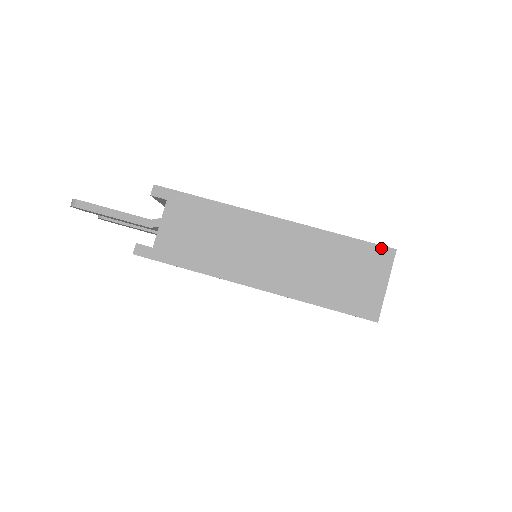
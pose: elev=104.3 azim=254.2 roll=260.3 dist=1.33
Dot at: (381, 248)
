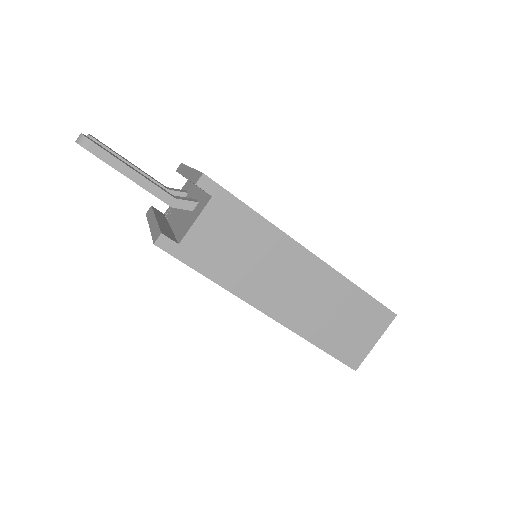
Dot at: (386, 310)
